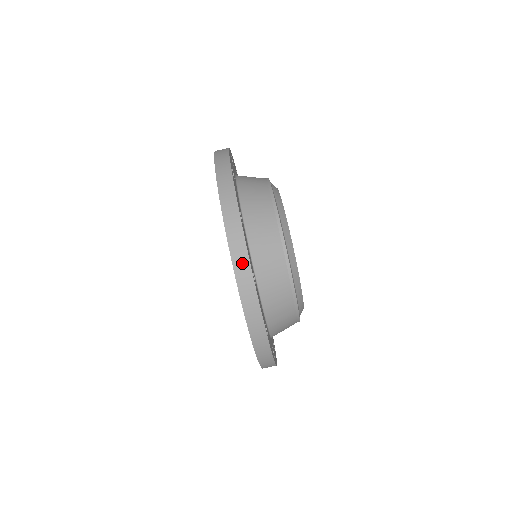
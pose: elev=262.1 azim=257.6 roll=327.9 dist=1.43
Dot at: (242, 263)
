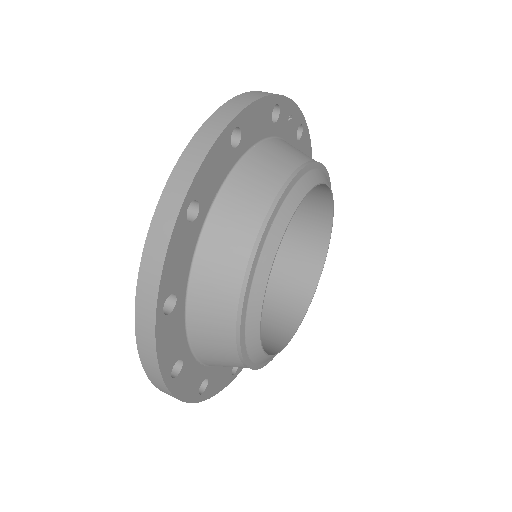
Dot at: (238, 104)
